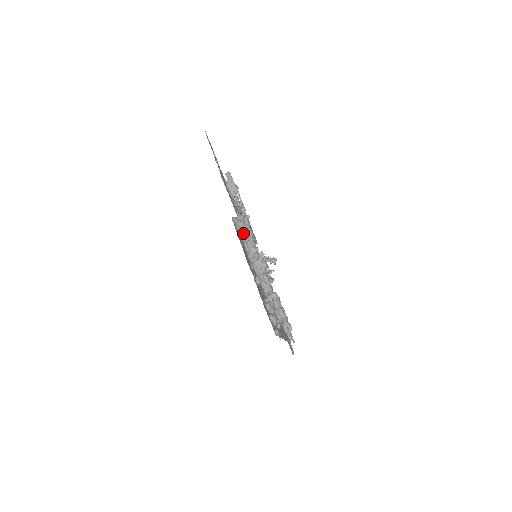
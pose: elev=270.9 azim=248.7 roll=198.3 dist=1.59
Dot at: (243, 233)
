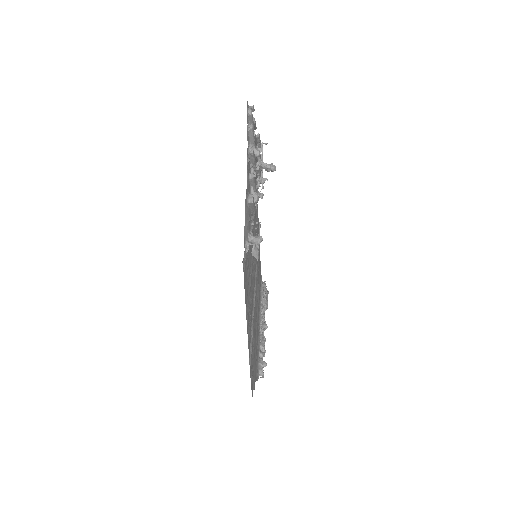
Dot at: occluded
